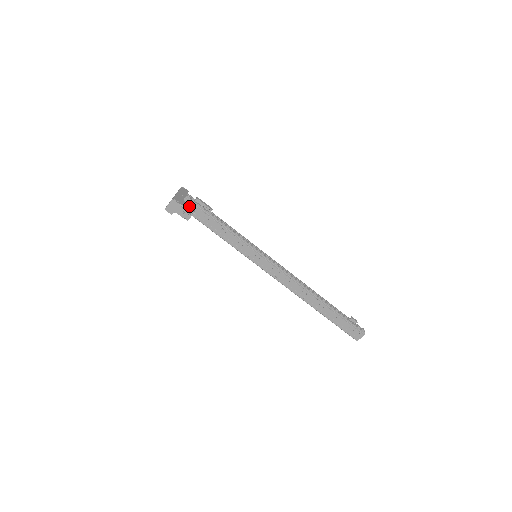
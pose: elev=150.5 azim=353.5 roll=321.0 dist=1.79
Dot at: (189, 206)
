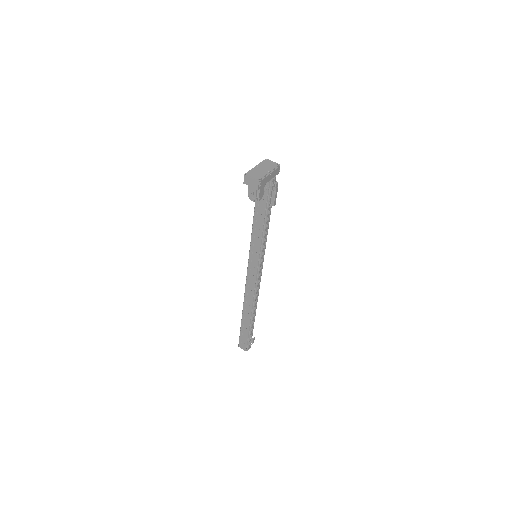
Dot at: (263, 191)
